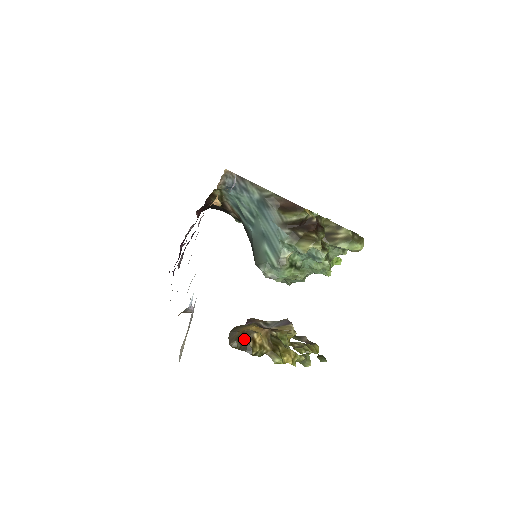
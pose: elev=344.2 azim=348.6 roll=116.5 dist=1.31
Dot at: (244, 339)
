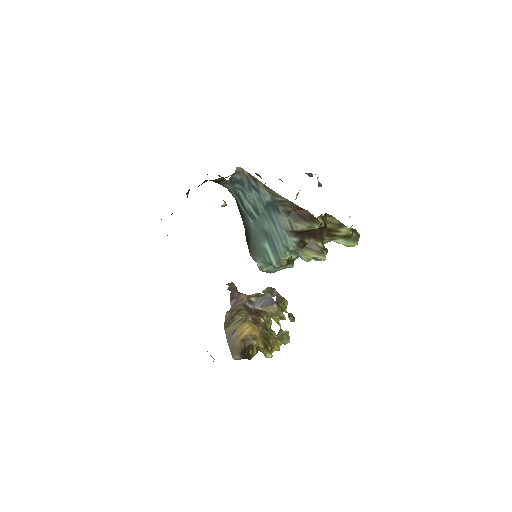
Dot at: (245, 349)
